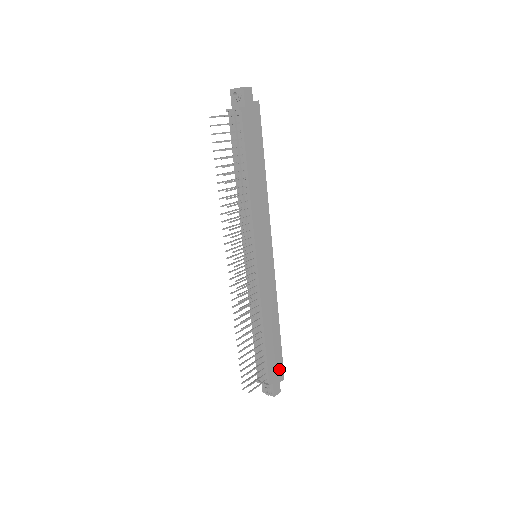
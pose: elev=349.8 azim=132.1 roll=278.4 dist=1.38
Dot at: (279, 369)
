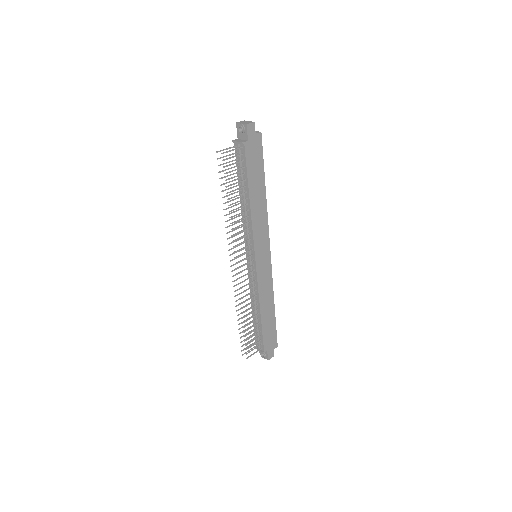
Dot at: (273, 340)
